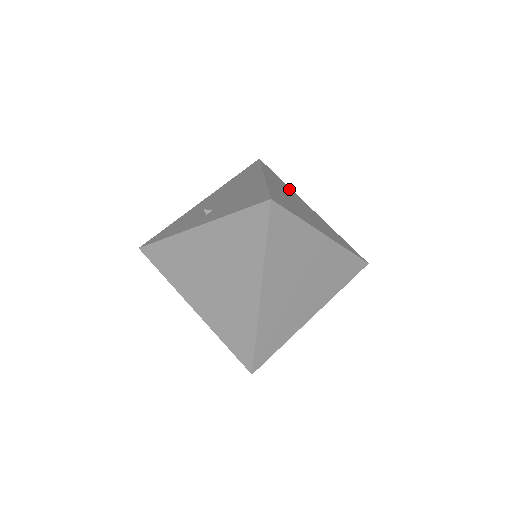
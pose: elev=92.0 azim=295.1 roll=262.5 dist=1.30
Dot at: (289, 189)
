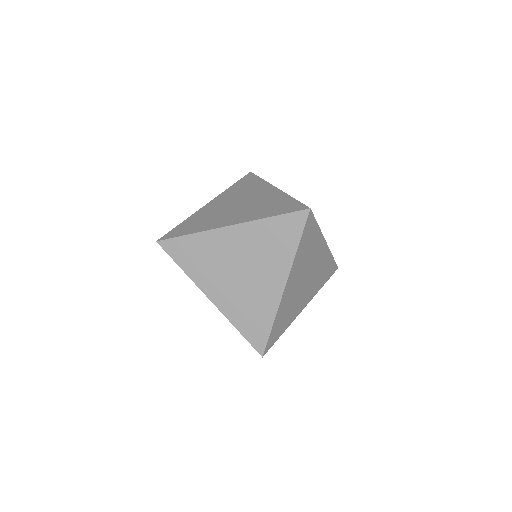
Dot at: (256, 186)
